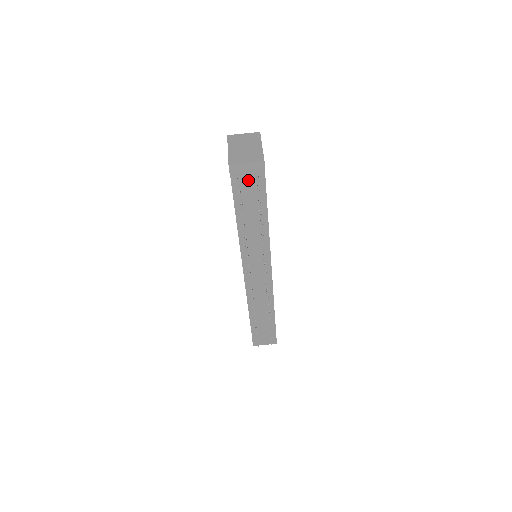
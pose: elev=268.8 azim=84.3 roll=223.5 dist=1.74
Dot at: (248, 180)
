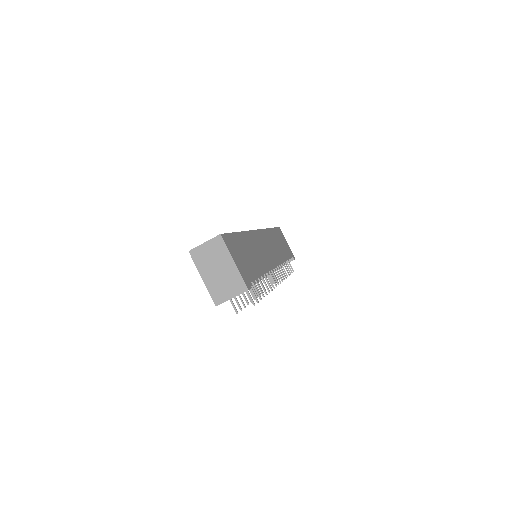
Dot at: occluded
